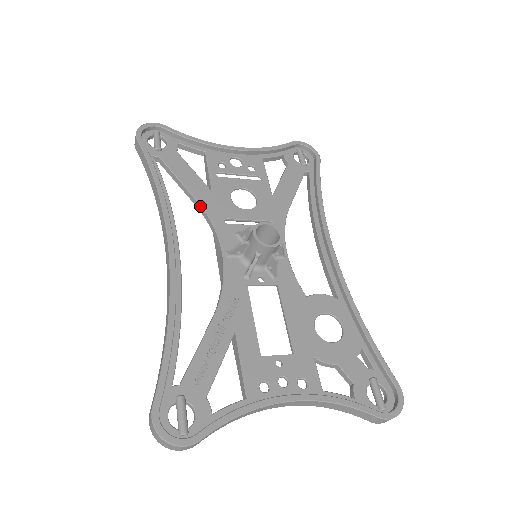
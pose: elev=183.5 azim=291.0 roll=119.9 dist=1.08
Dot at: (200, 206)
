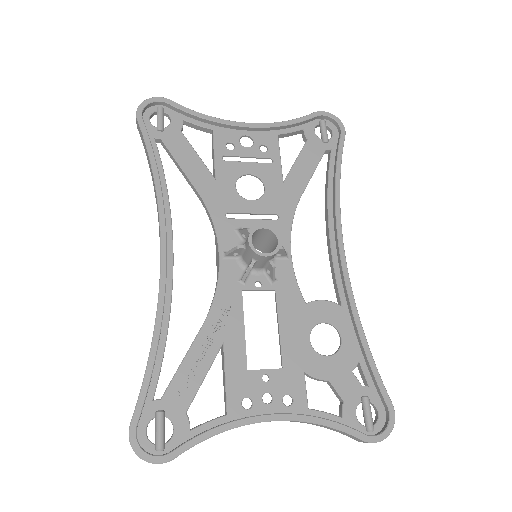
Dot at: (201, 198)
